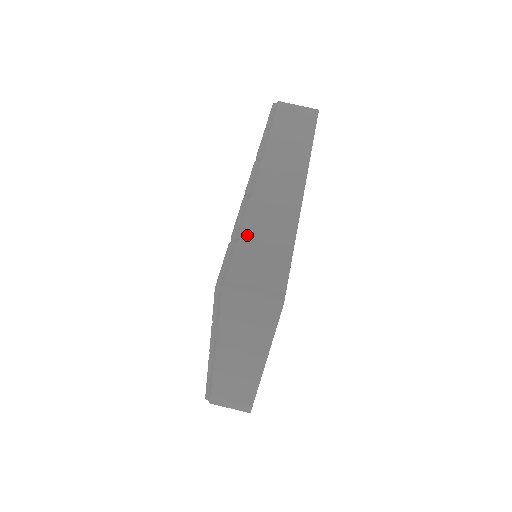
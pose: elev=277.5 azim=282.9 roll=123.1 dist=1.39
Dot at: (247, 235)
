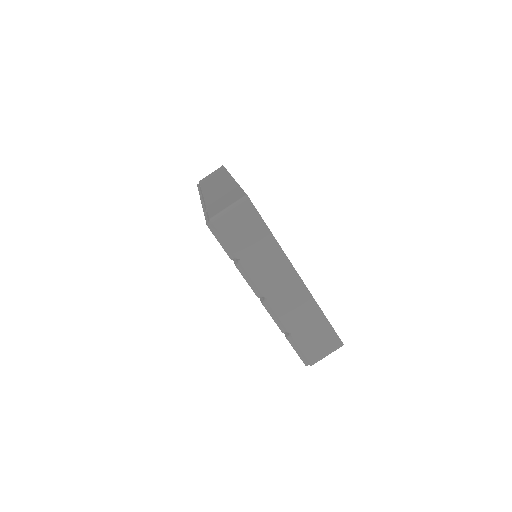
Dot at: (211, 205)
